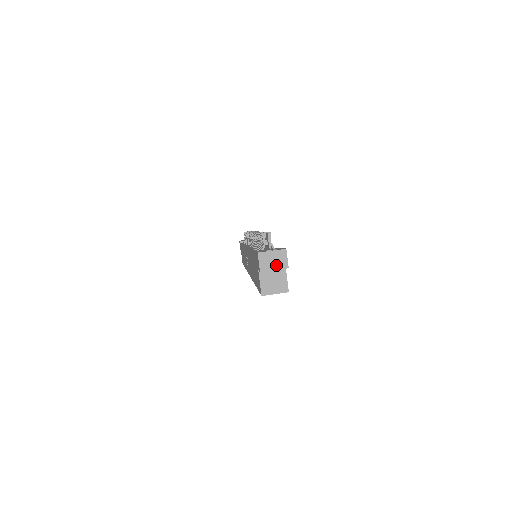
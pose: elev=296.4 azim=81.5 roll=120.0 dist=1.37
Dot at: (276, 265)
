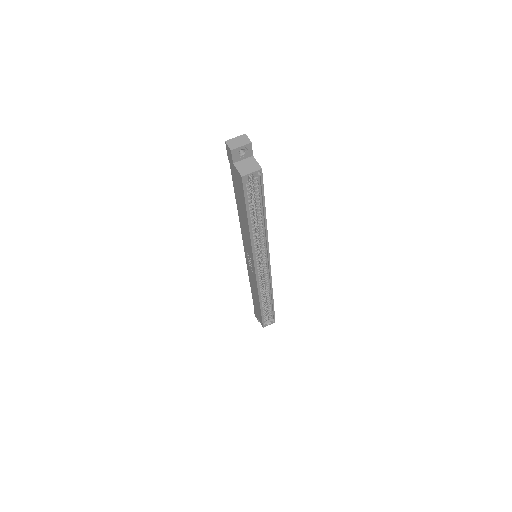
Dot at: (241, 144)
